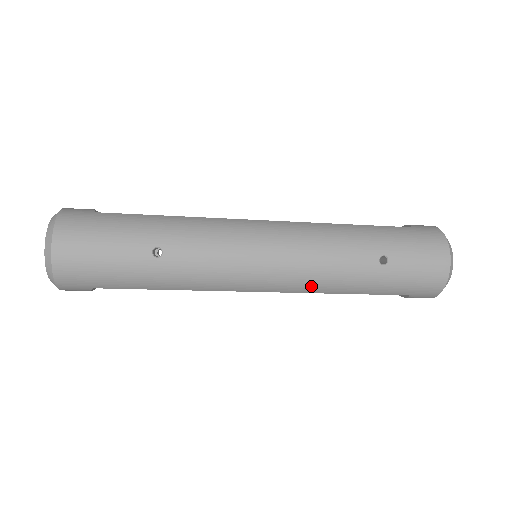
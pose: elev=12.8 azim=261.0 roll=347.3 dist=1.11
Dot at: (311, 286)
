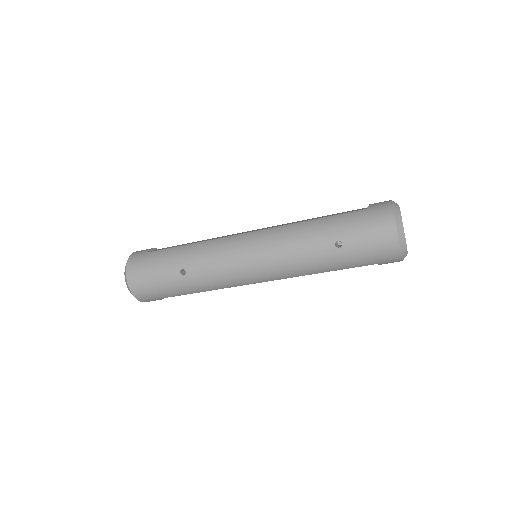
Dot at: (291, 273)
